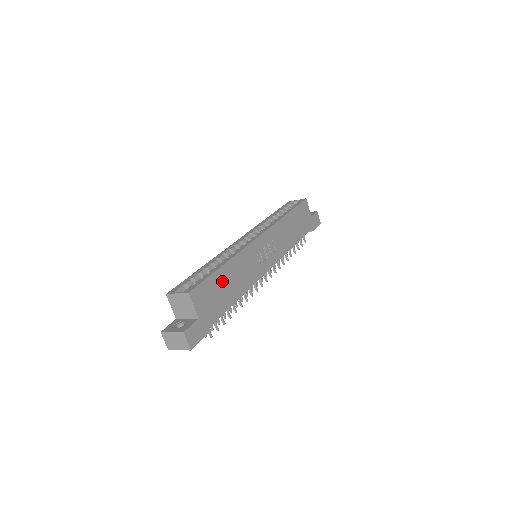
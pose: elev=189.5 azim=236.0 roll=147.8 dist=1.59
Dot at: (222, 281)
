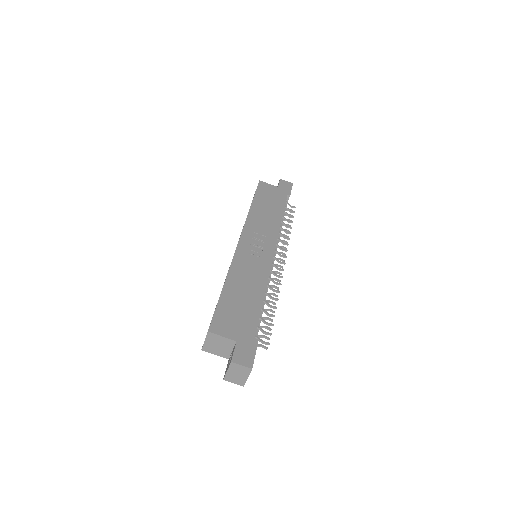
Dot at: (233, 298)
